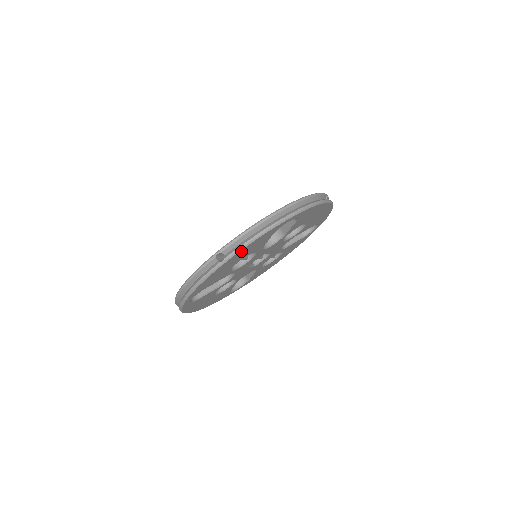
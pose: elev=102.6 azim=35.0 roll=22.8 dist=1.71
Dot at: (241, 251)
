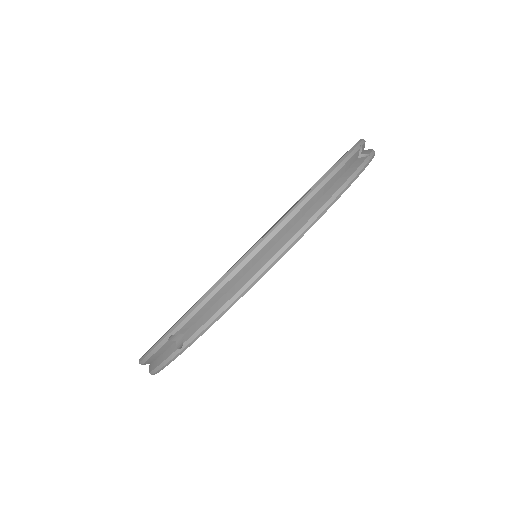
Dot at: occluded
